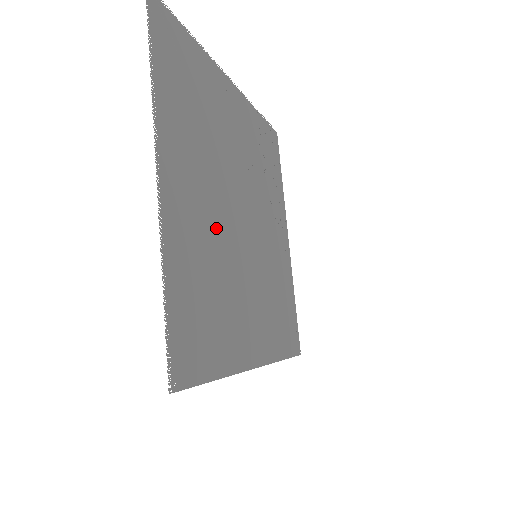
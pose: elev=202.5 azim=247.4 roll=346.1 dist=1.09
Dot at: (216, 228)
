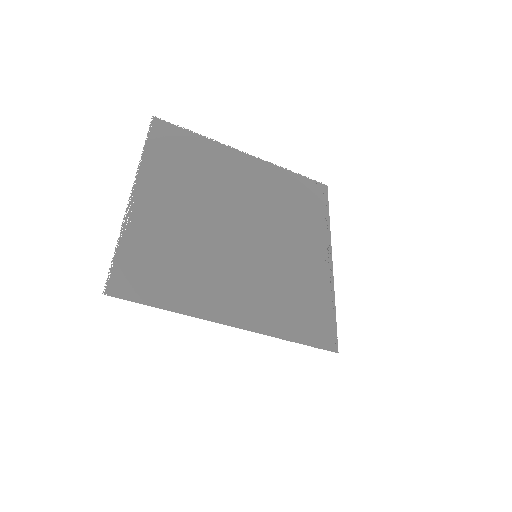
Dot at: (194, 228)
